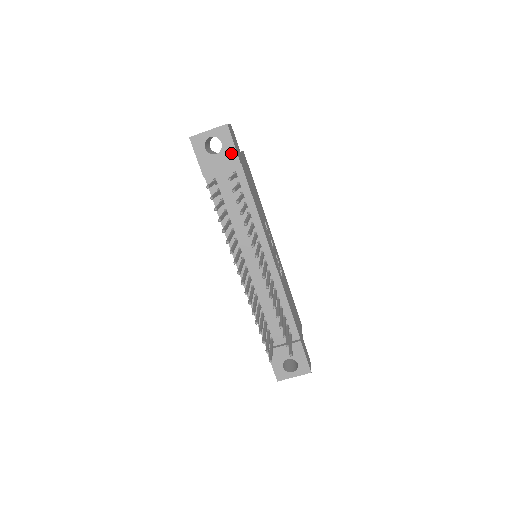
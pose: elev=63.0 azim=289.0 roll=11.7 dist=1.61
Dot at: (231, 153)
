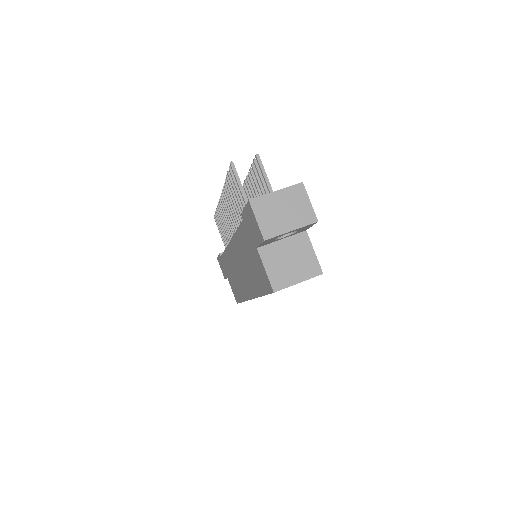
Dot at: occluded
